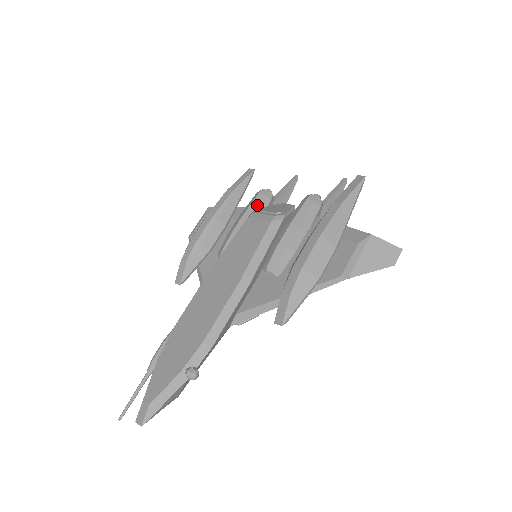
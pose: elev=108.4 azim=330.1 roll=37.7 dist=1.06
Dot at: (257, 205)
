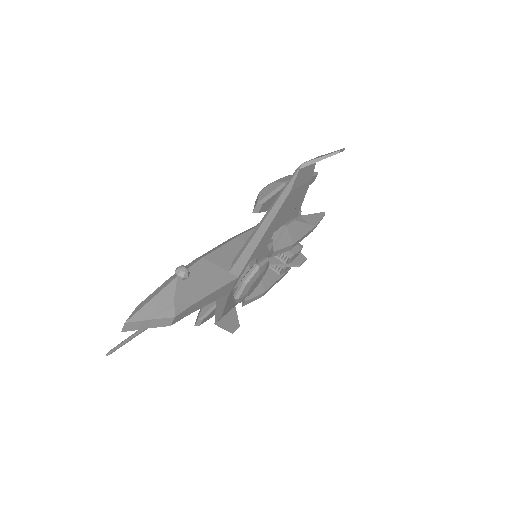
Dot at: occluded
